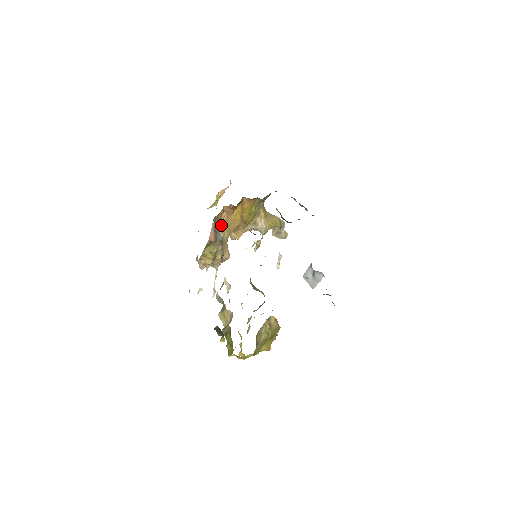
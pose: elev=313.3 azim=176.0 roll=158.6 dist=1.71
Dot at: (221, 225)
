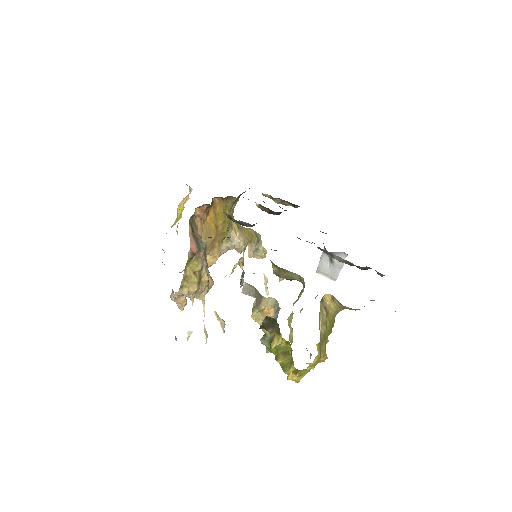
Dot at: occluded
